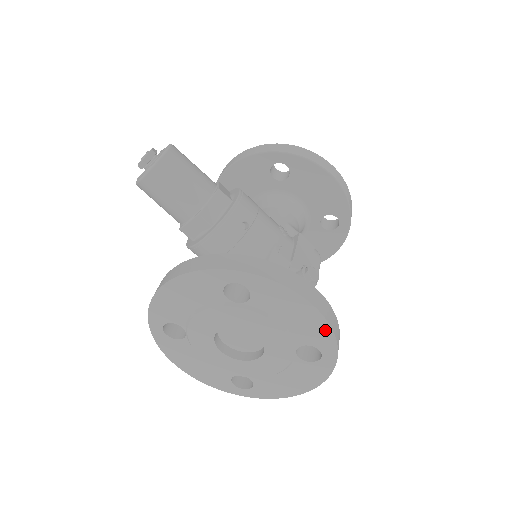
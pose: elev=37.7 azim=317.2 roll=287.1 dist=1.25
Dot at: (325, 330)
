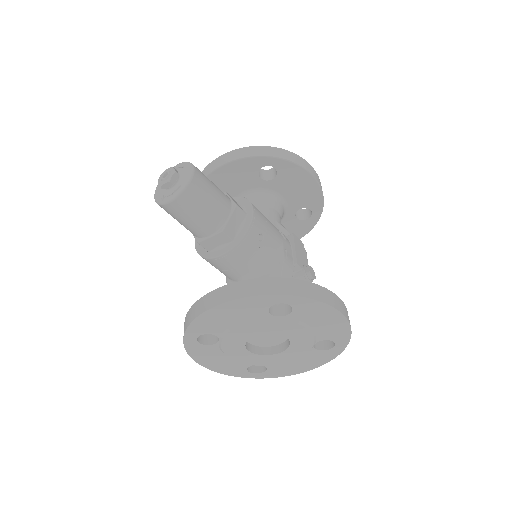
Dot at: (345, 329)
